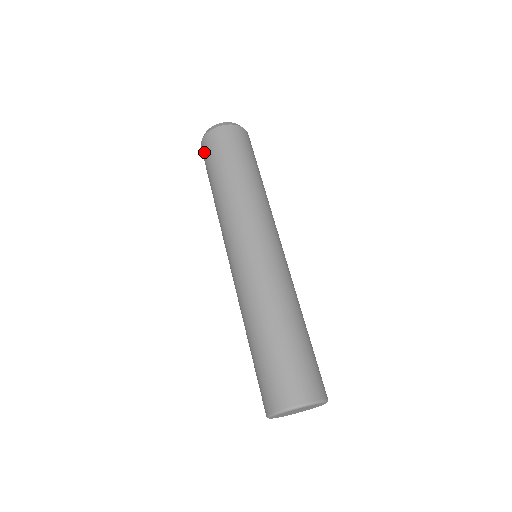
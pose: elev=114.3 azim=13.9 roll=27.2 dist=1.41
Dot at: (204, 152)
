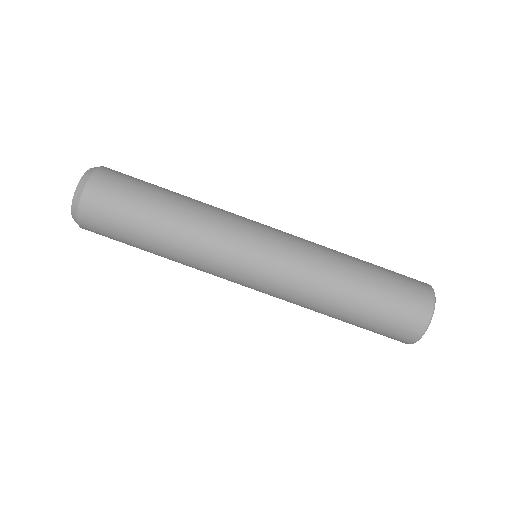
Dot at: (97, 219)
